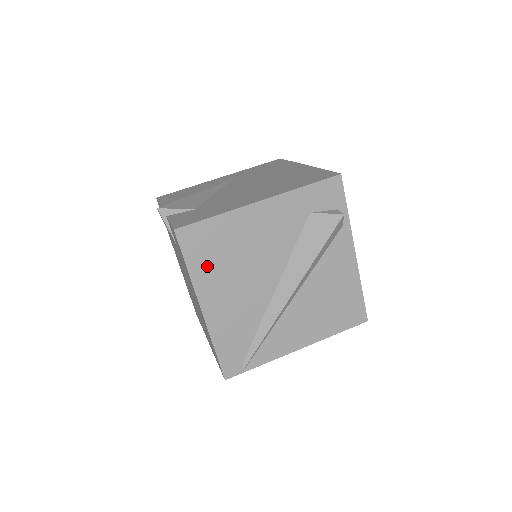
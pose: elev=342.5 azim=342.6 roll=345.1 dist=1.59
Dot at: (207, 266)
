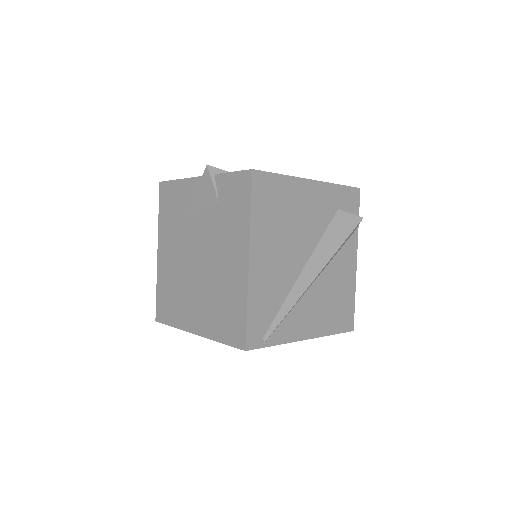
Dot at: (265, 218)
